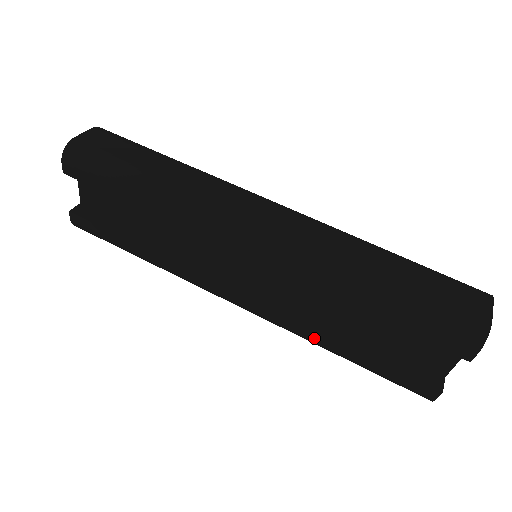
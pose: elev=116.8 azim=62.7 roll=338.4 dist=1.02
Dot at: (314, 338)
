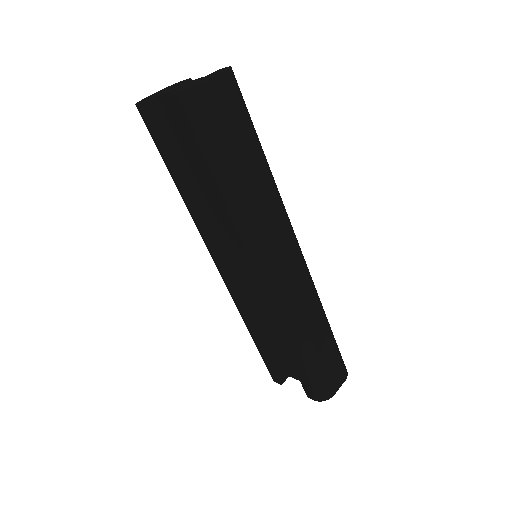
Dot at: (245, 320)
